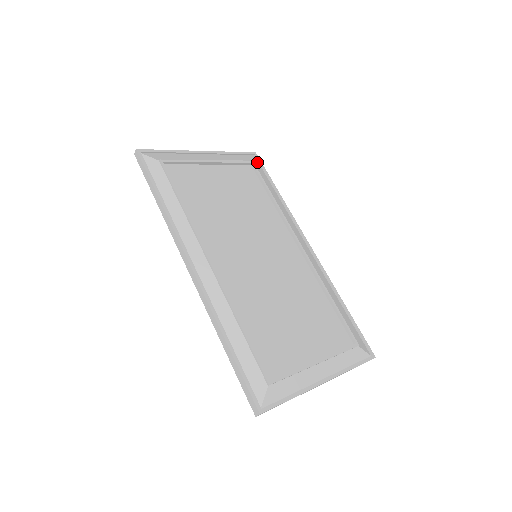
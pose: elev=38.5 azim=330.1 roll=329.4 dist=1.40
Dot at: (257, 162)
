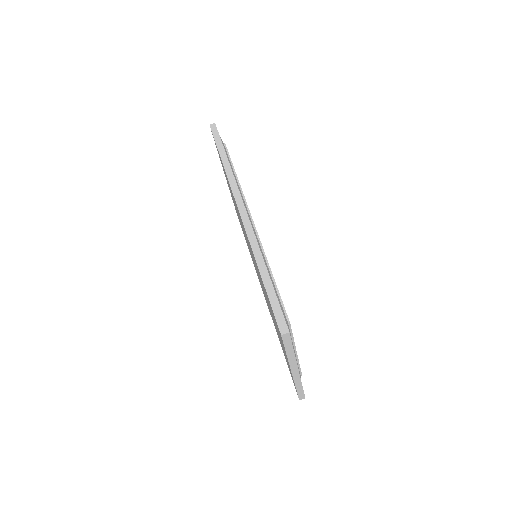
Dot at: occluded
